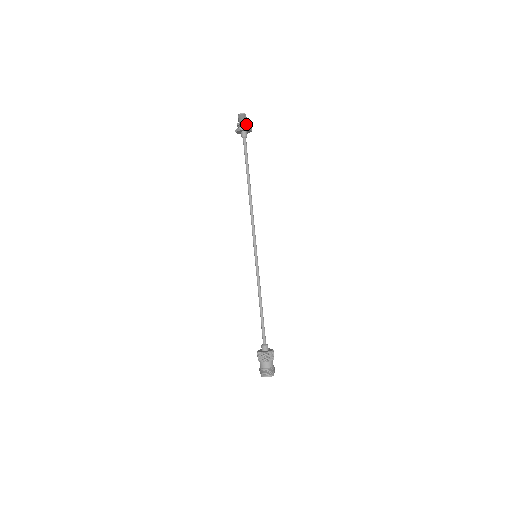
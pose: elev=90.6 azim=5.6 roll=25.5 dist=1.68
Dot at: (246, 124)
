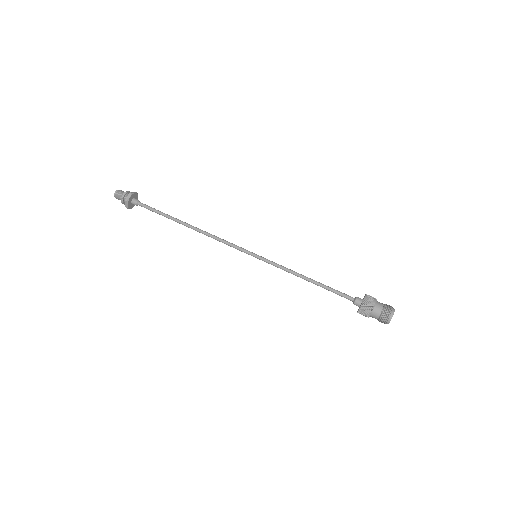
Dot at: occluded
